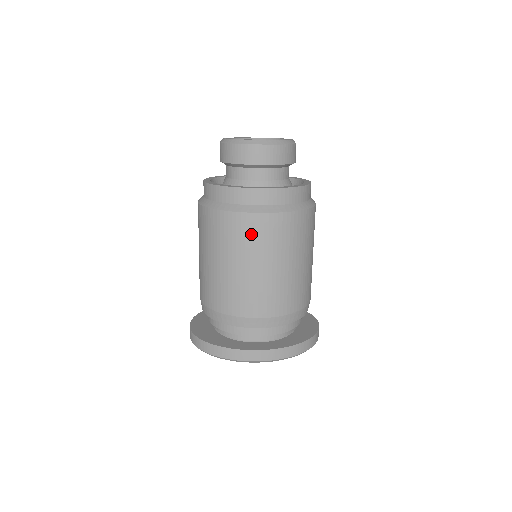
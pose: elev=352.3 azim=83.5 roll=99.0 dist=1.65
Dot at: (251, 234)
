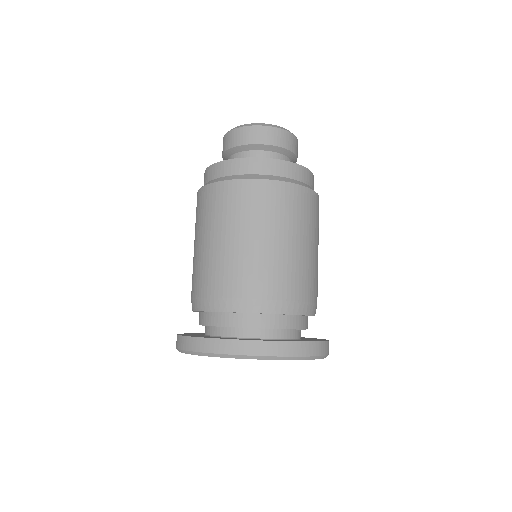
Dot at: (237, 201)
